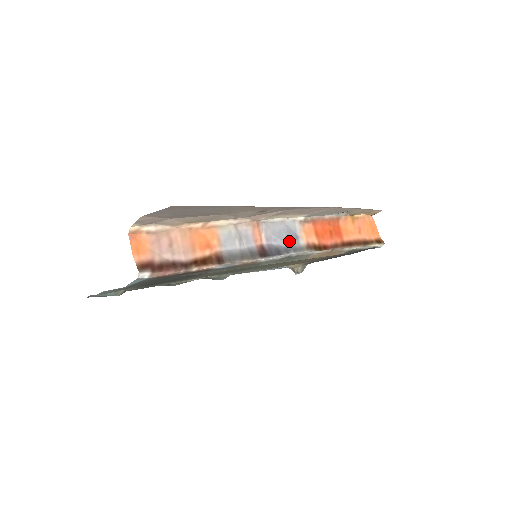
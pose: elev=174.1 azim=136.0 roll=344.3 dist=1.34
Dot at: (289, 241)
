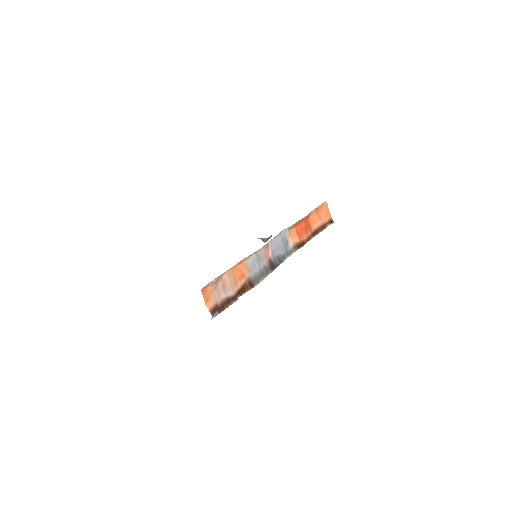
Dot at: (284, 249)
